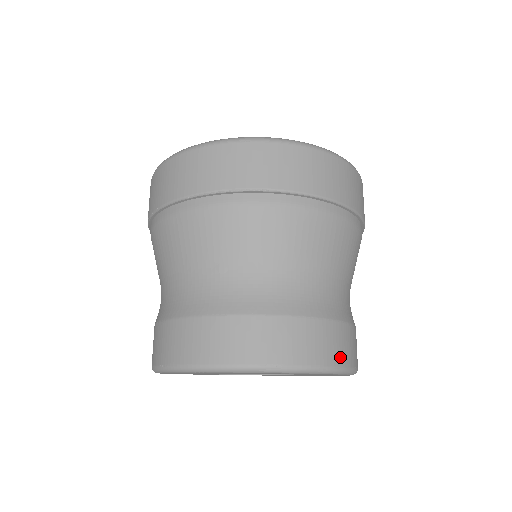
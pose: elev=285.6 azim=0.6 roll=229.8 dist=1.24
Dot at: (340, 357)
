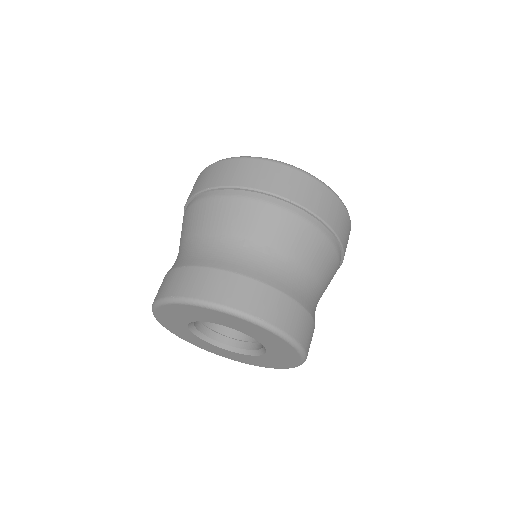
Dot at: (303, 338)
